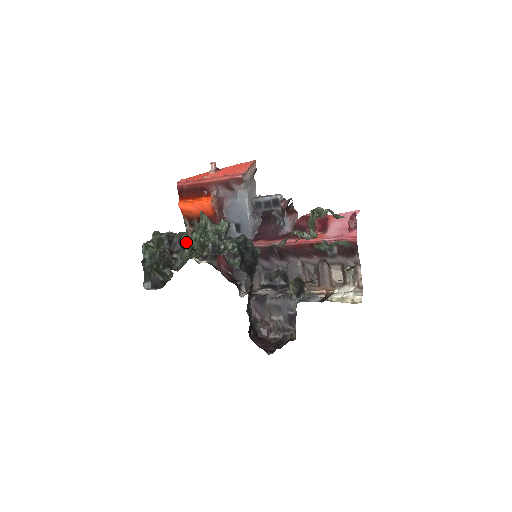
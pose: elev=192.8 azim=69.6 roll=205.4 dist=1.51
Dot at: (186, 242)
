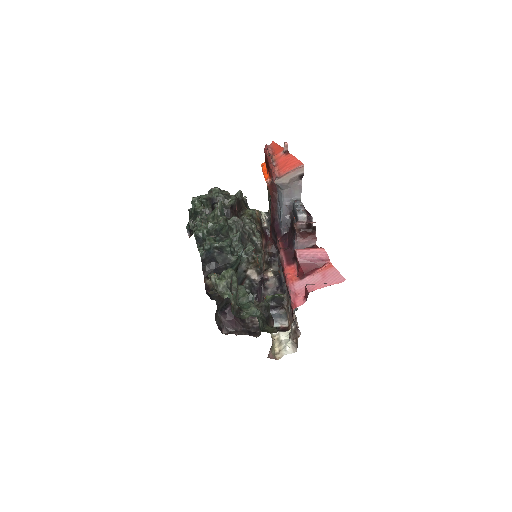
Dot at: occluded
